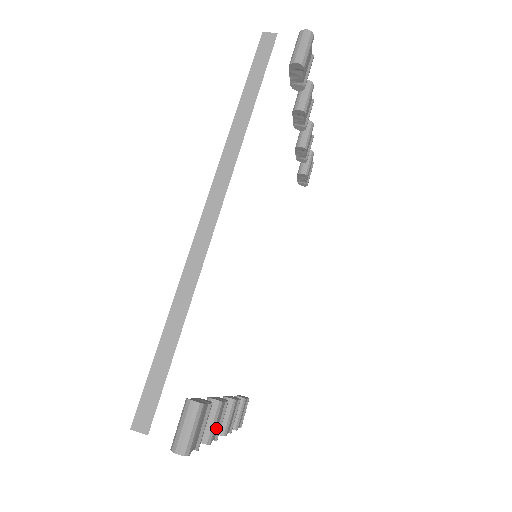
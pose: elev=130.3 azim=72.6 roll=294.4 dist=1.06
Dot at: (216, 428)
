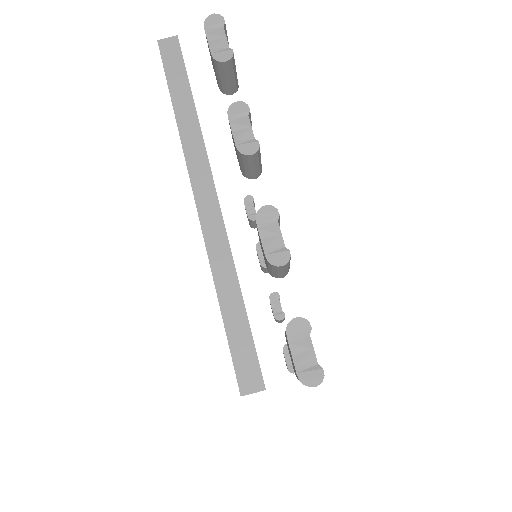
Dot at: occluded
